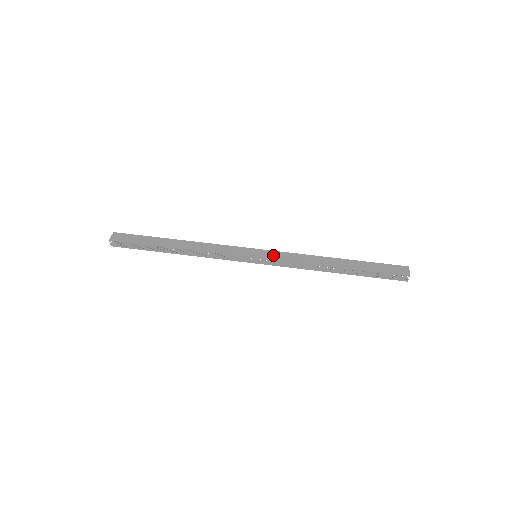
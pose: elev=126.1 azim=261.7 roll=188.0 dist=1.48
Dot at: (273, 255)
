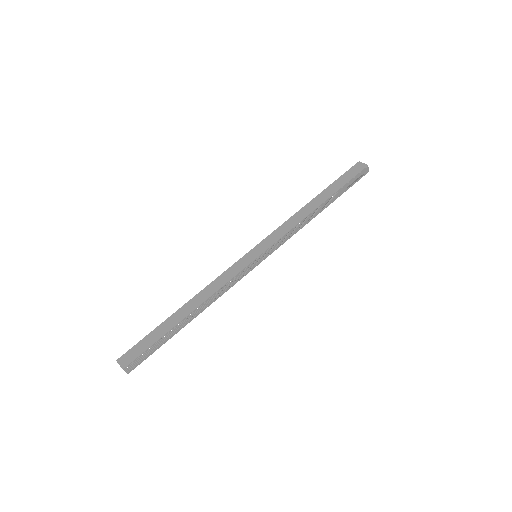
Dot at: (269, 242)
